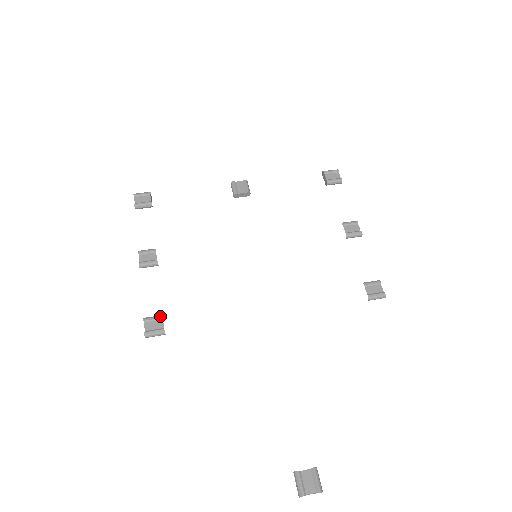
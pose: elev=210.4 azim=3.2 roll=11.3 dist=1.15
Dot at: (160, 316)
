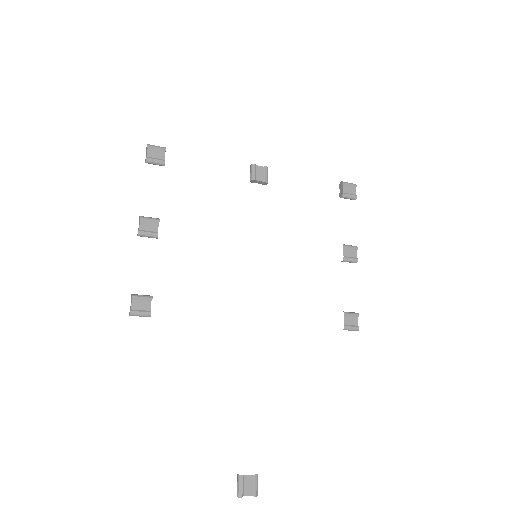
Dot at: (149, 297)
